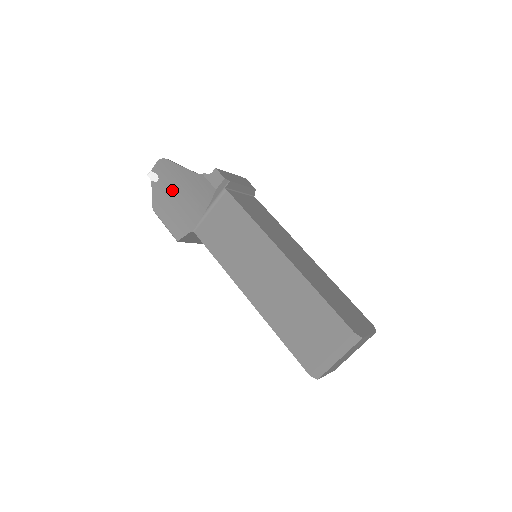
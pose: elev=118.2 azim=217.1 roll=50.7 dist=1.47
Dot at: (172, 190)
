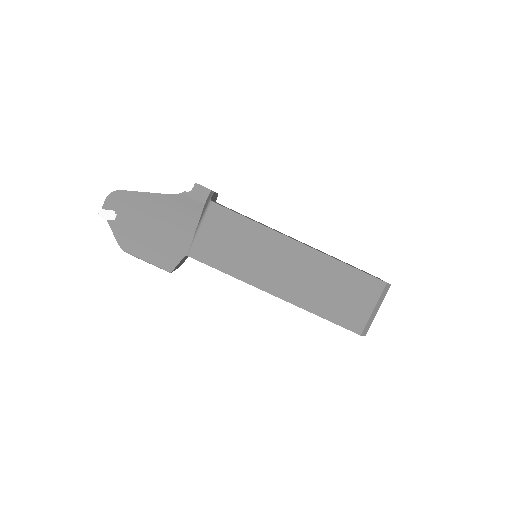
Dot at: (141, 222)
